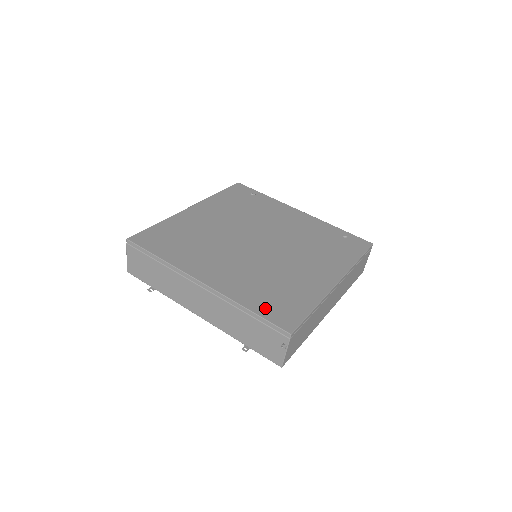
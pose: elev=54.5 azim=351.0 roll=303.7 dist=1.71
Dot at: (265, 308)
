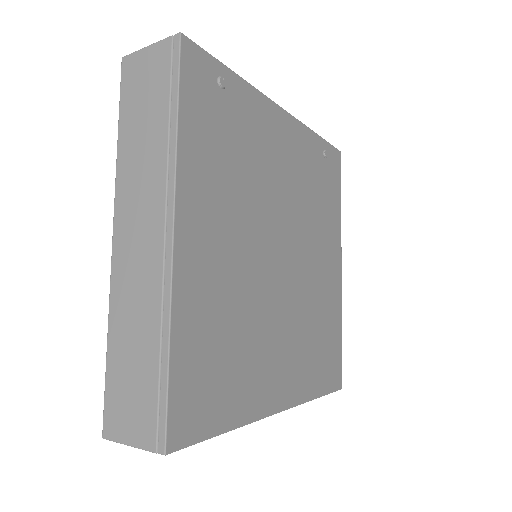
Dot at: (324, 379)
